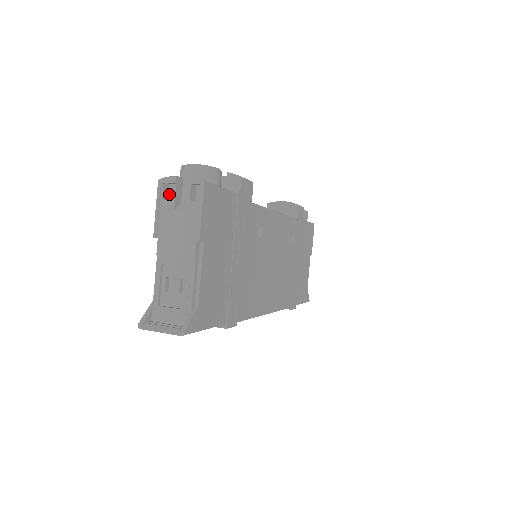
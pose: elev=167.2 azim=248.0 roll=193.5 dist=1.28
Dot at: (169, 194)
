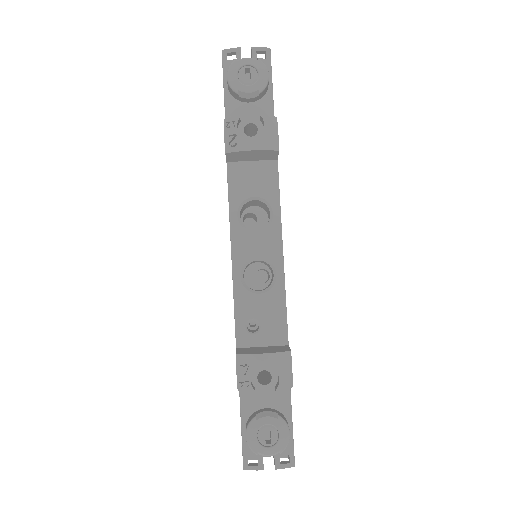
Dot at: occluded
